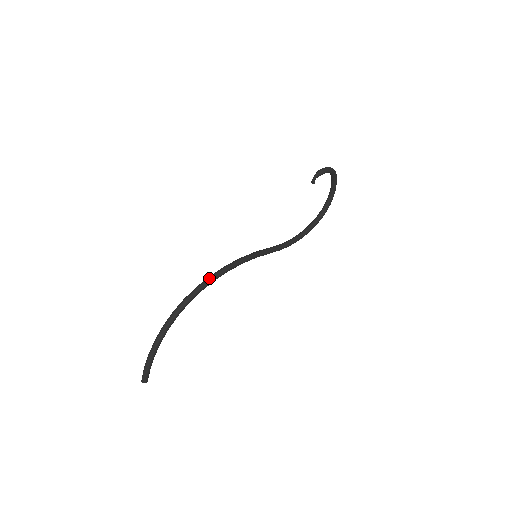
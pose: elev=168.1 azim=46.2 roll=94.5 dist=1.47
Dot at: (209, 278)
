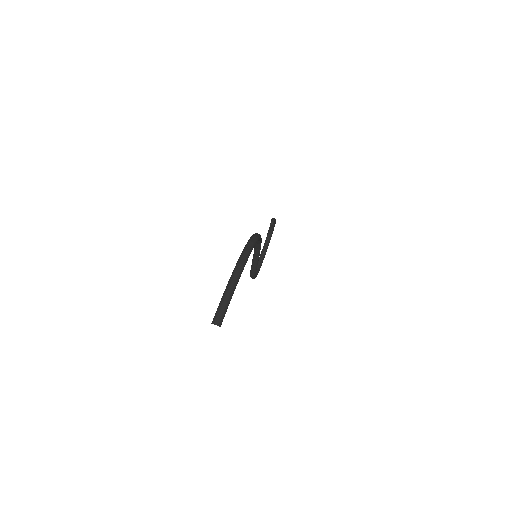
Dot at: occluded
